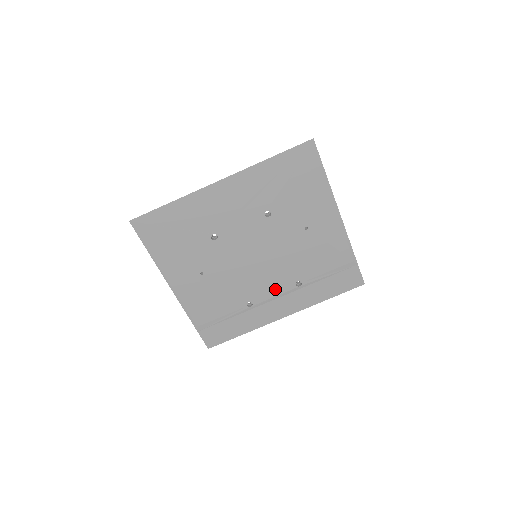
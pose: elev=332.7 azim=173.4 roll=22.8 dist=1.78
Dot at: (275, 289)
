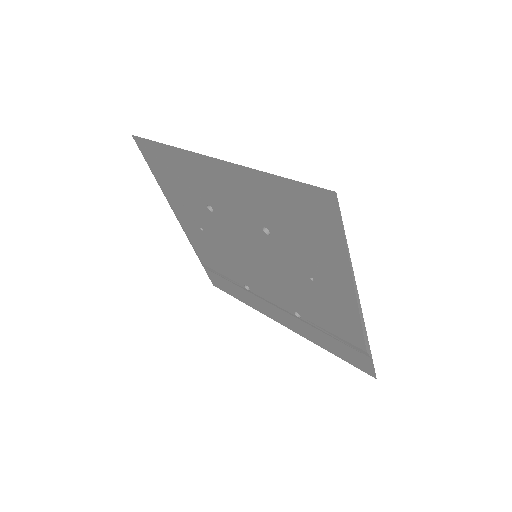
Dot at: (273, 298)
